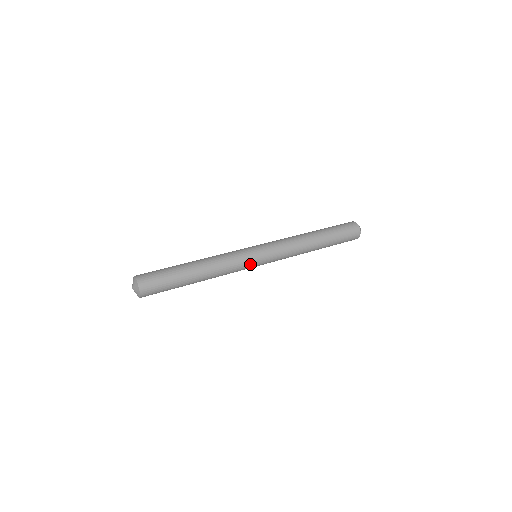
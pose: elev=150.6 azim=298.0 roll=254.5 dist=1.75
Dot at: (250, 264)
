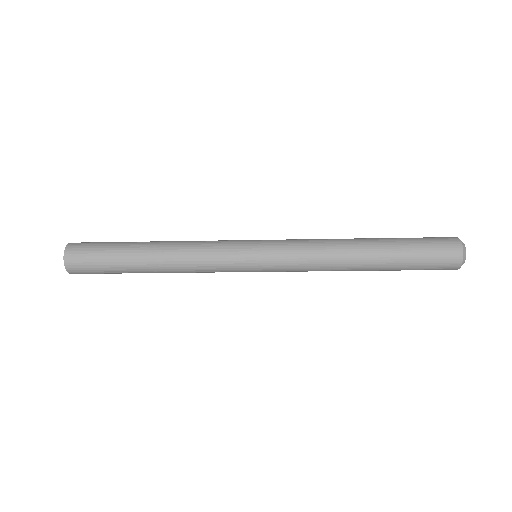
Dot at: (236, 254)
